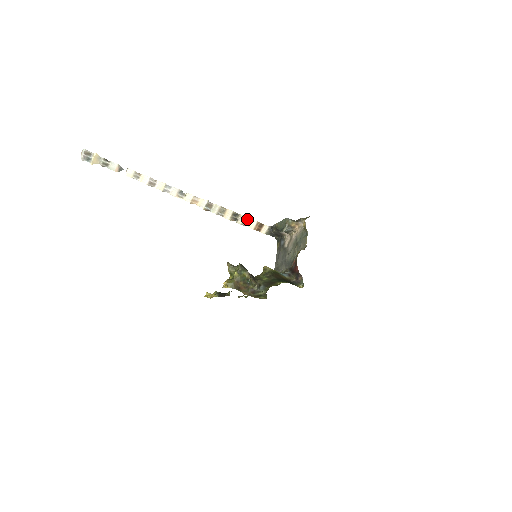
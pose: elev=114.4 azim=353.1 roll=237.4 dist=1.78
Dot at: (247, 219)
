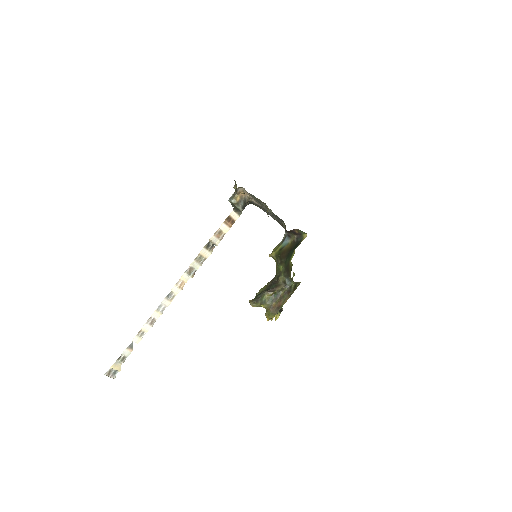
Dot at: (217, 233)
